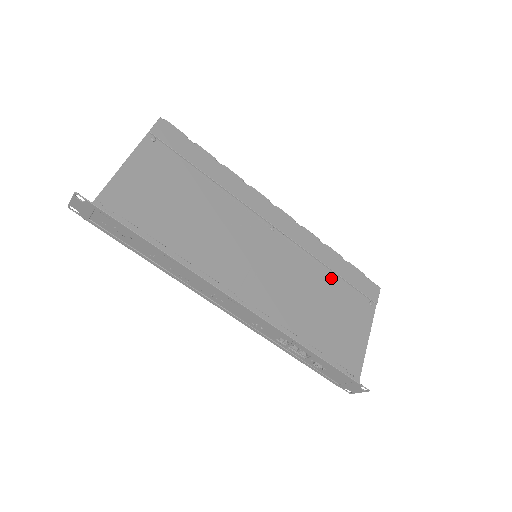
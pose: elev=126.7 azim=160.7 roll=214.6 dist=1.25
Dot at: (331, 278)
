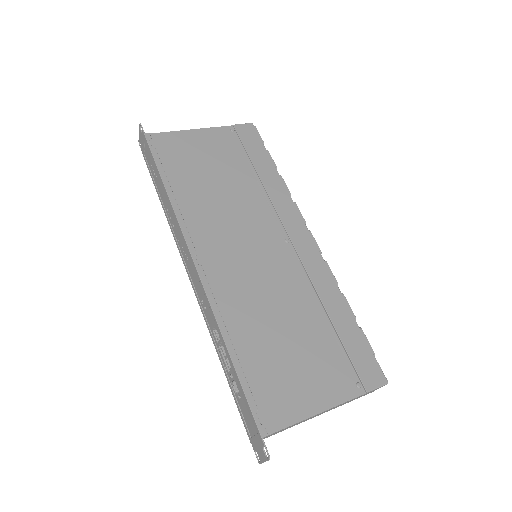
Dot at: (322, 322)
